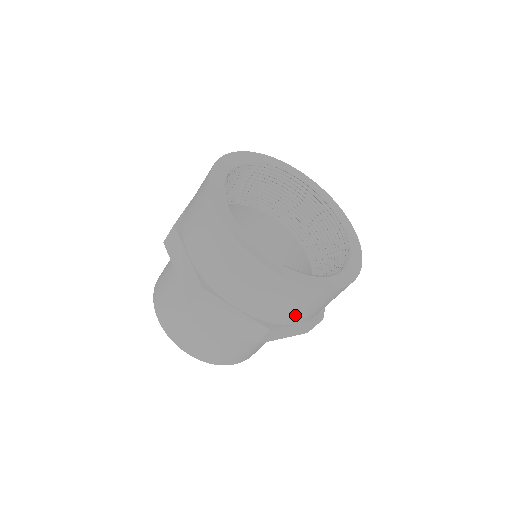
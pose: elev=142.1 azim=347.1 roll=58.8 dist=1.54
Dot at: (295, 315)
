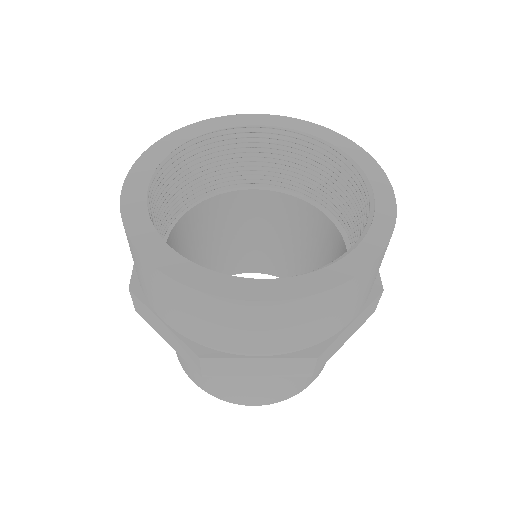
Dot at: occluded
